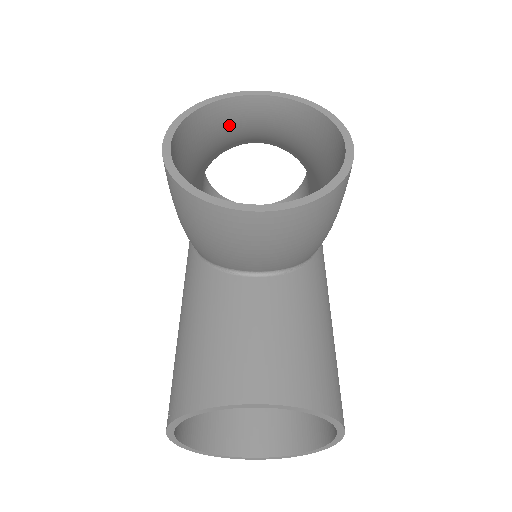
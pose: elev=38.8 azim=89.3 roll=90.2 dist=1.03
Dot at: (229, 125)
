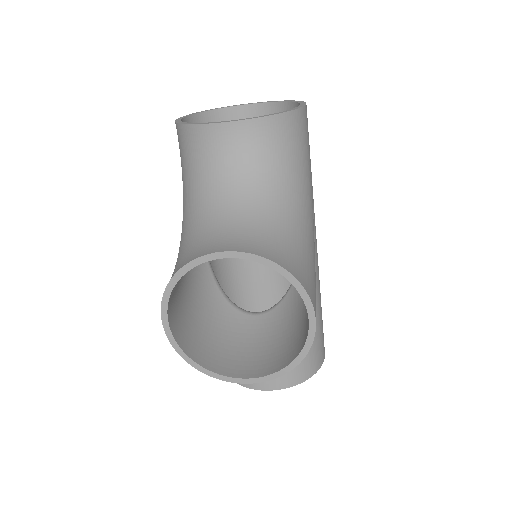
Dot at: occluded
